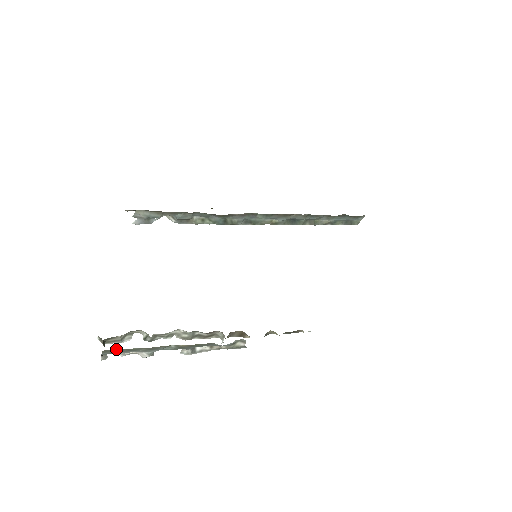
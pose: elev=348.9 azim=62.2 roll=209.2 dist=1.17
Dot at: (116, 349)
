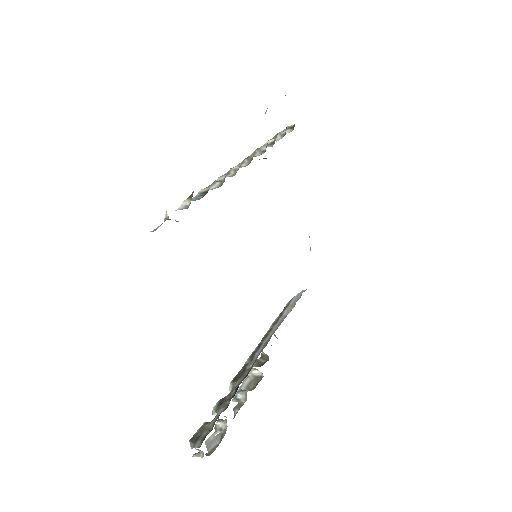
Dot at: occluded
